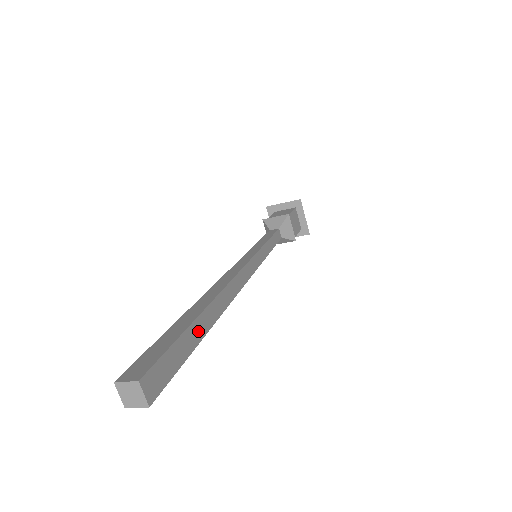
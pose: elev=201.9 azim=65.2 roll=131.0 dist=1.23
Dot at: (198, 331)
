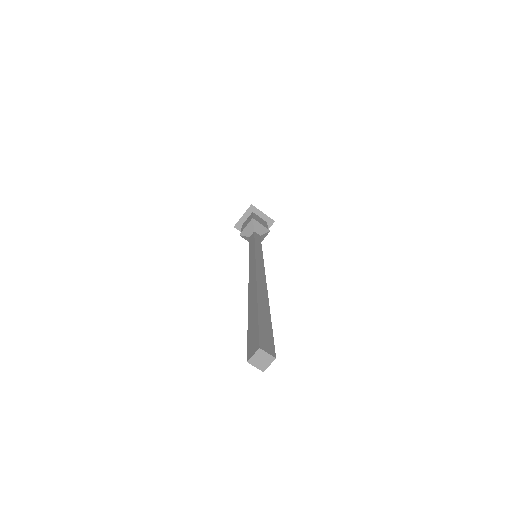
Dot at: (264, 311)
